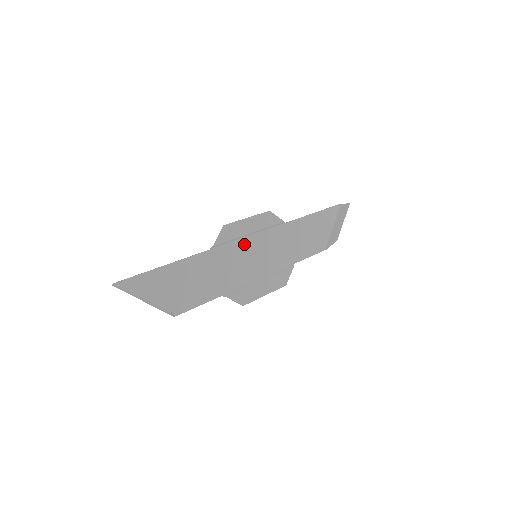
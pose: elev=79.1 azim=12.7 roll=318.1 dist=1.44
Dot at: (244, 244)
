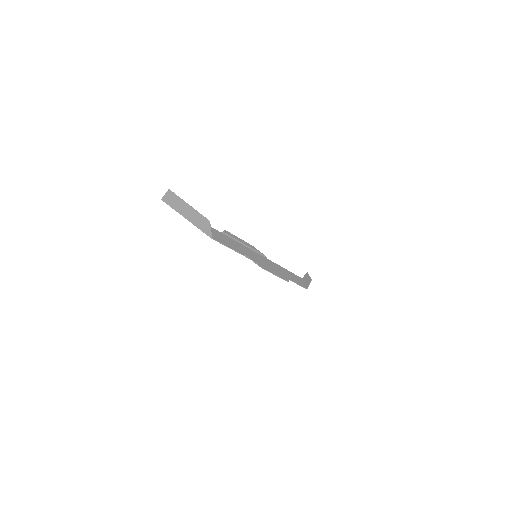
Dot at: (244, 247)
